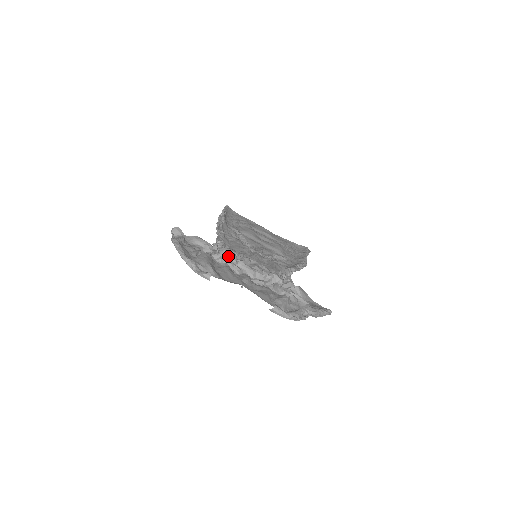
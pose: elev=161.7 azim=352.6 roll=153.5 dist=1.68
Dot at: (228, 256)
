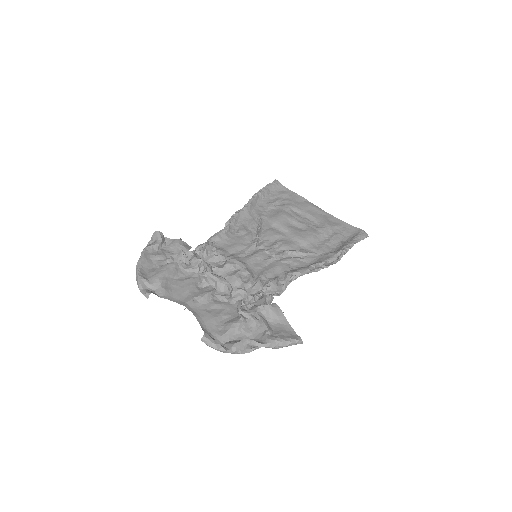
Dot at: (198, 265)
